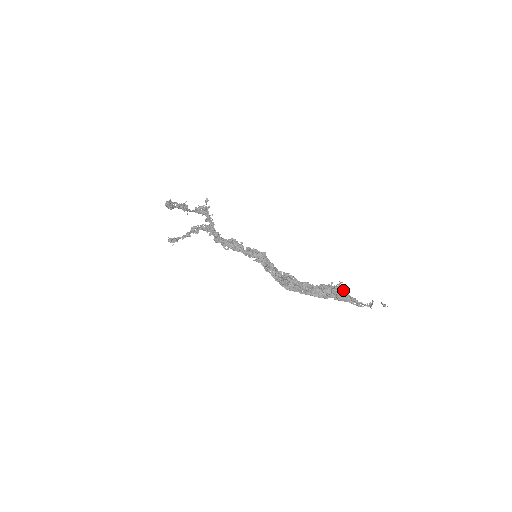
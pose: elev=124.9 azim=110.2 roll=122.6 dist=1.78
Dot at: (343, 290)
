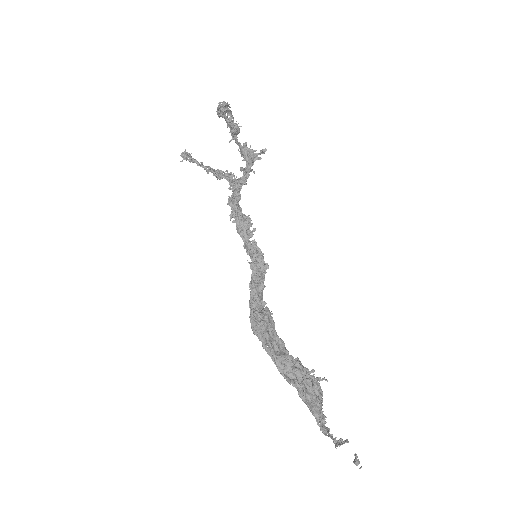
Dot at: (320, 391)
